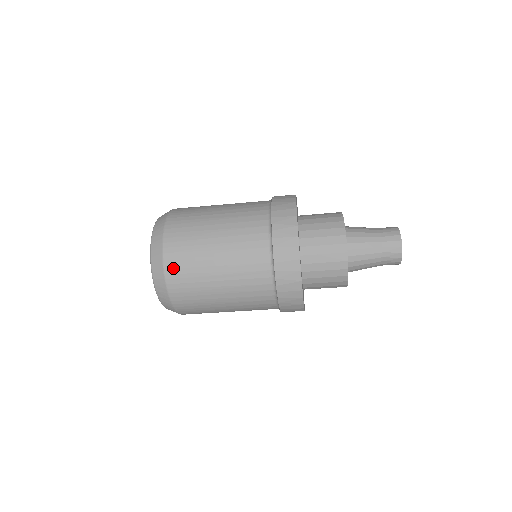
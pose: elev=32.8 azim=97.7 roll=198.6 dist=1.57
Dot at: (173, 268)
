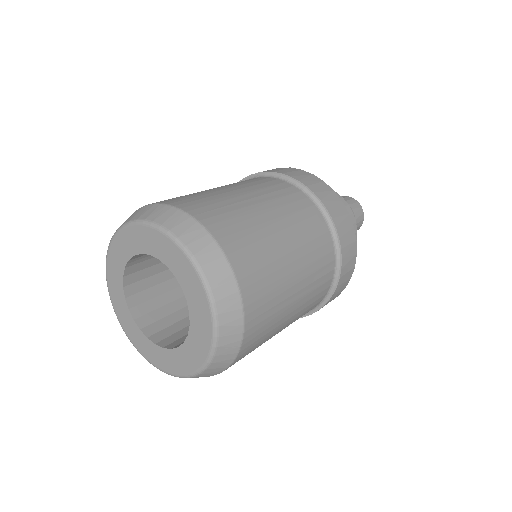
Dot at: occluded
